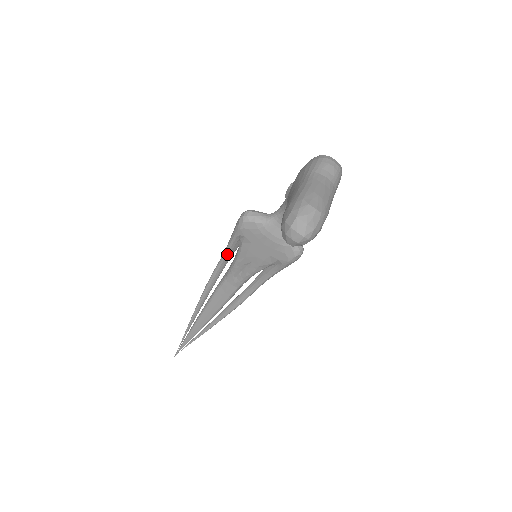
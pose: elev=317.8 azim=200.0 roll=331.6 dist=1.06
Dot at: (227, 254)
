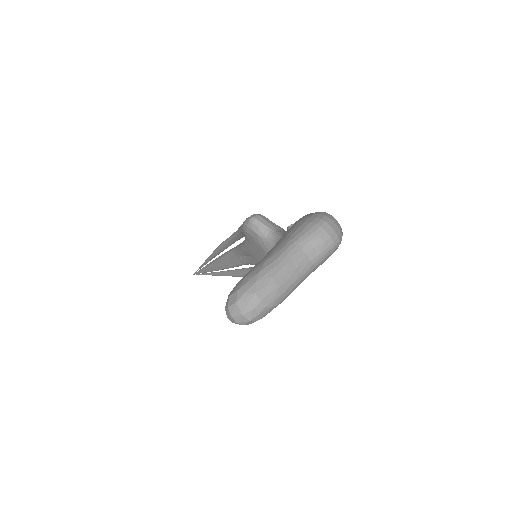
Dot at: (236, 236)
